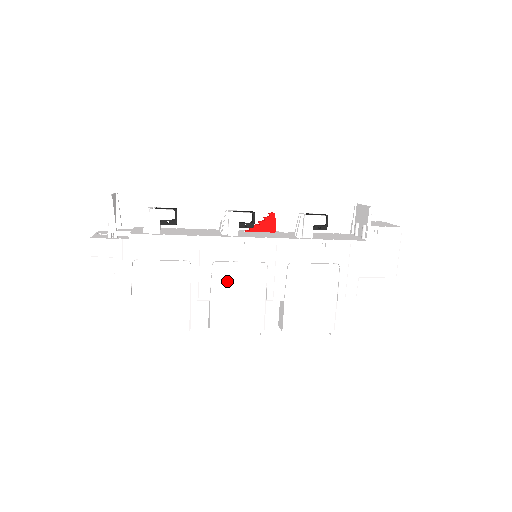
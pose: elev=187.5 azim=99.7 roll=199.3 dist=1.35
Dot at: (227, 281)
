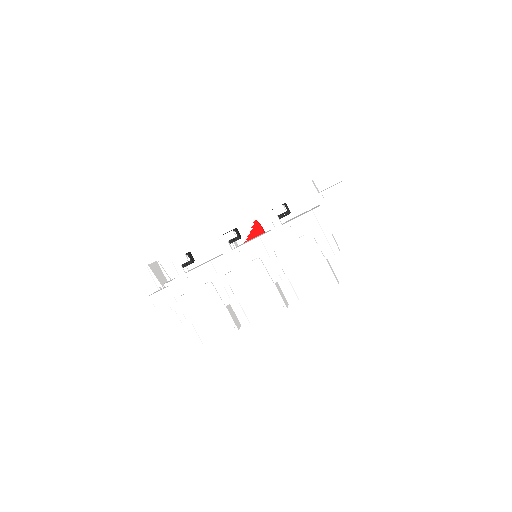
Dot at: (241, 283)
